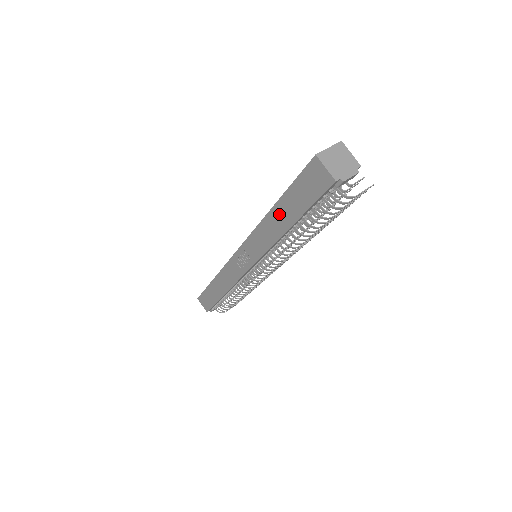
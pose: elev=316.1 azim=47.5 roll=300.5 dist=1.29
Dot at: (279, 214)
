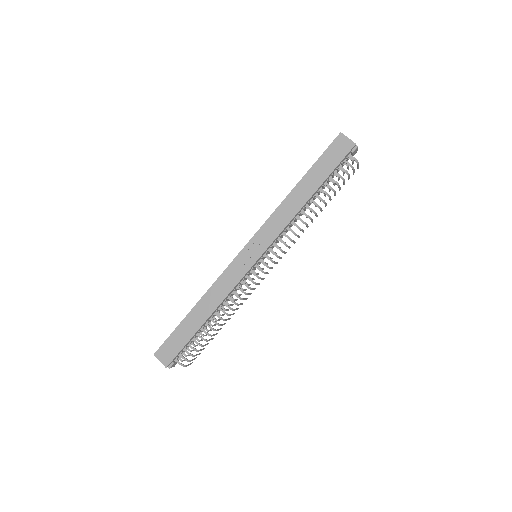
Dot at: (303, 187)
